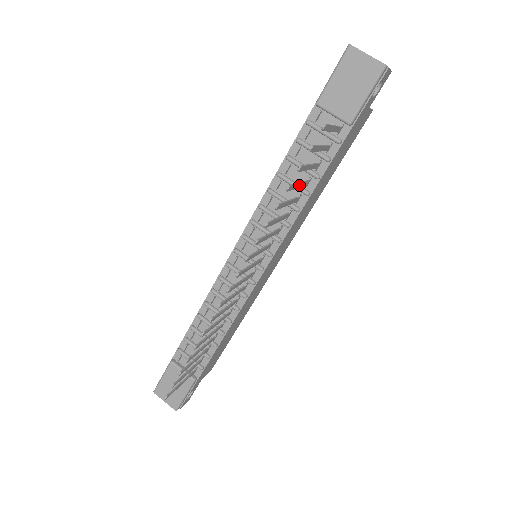
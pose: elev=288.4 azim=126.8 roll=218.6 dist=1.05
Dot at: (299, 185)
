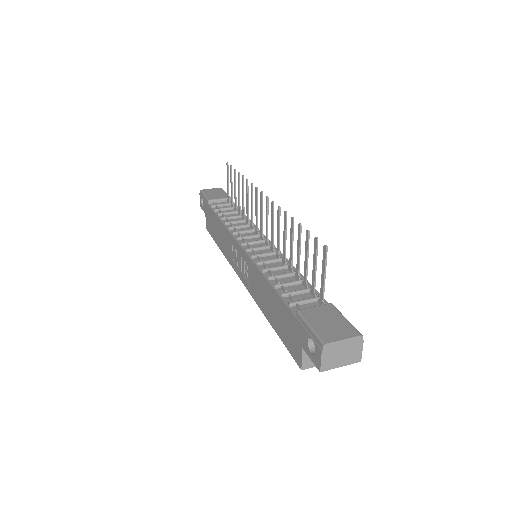
Dot at: (239, 194)
